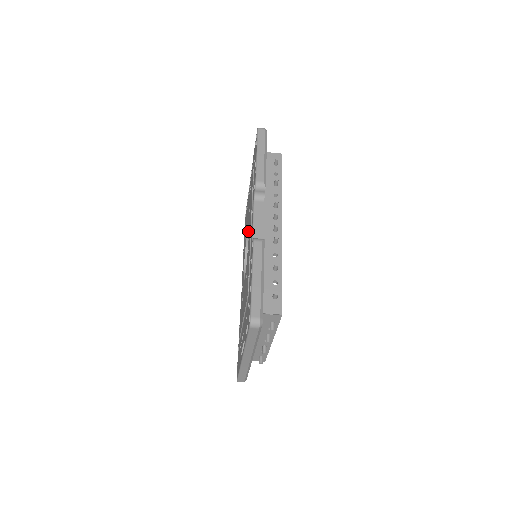
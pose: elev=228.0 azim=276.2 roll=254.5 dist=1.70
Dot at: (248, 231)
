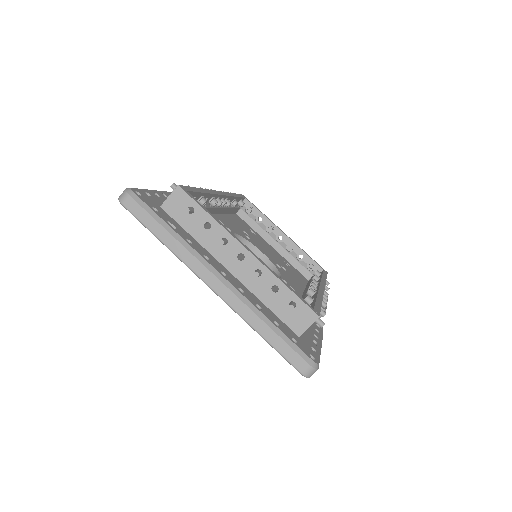
Dot at: occluded
